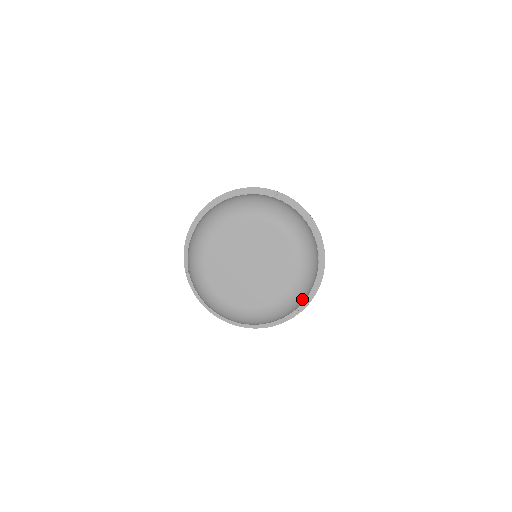
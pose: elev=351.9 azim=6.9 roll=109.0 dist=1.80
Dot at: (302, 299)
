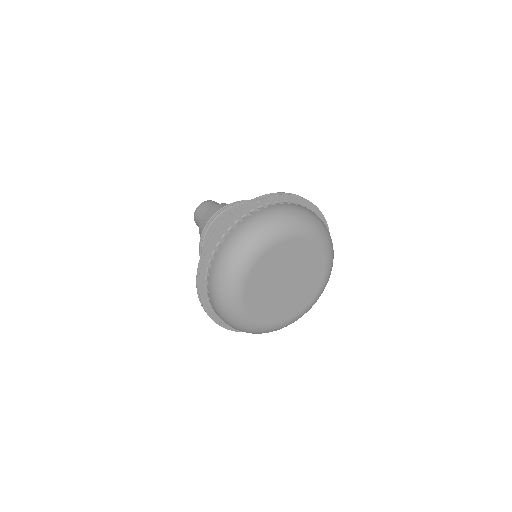
Dot at: occluded
